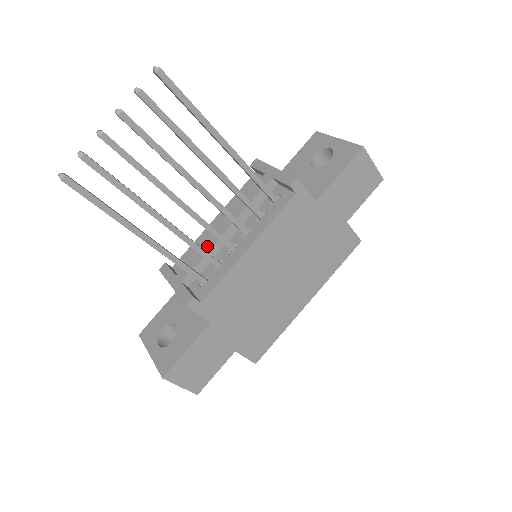
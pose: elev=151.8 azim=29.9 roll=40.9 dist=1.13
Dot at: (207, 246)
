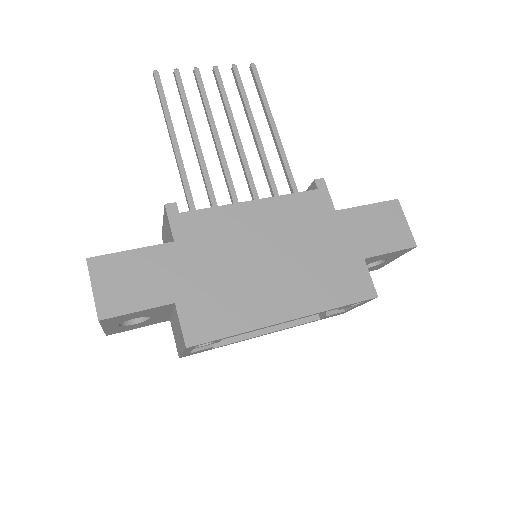
Dot at: occluded
